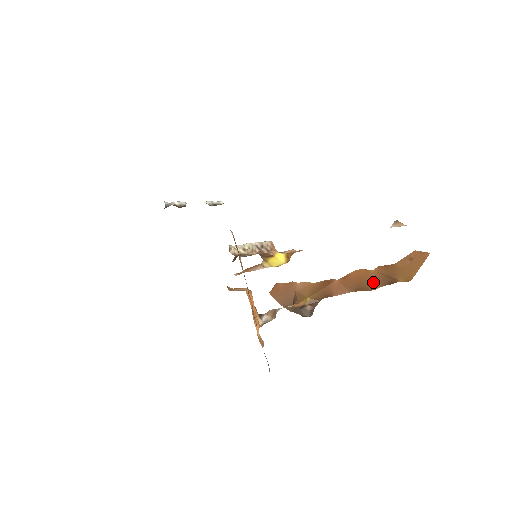
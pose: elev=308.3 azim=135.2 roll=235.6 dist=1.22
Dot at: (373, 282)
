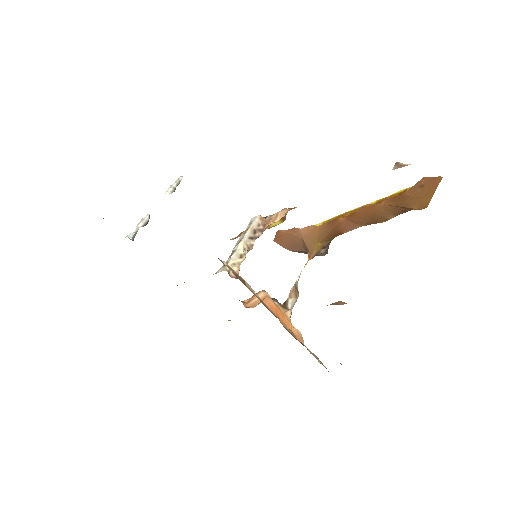
Dot at: (384, 214)
